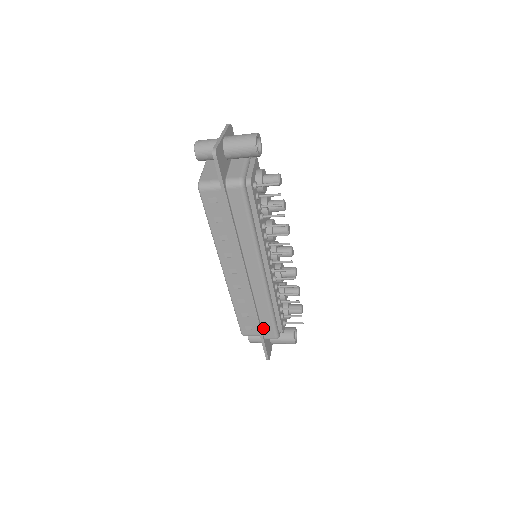
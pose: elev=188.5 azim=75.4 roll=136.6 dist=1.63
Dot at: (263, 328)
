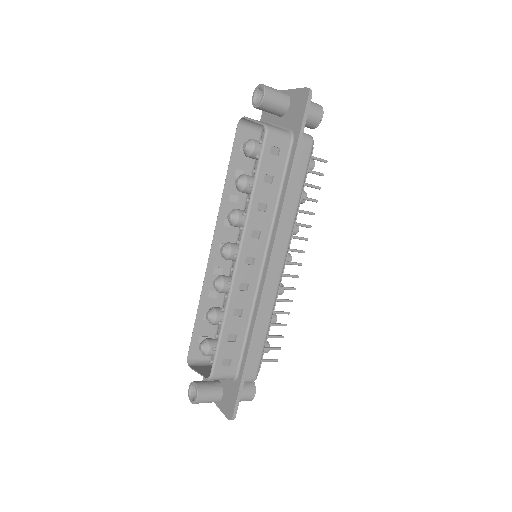
Dot at: (248, 360)
